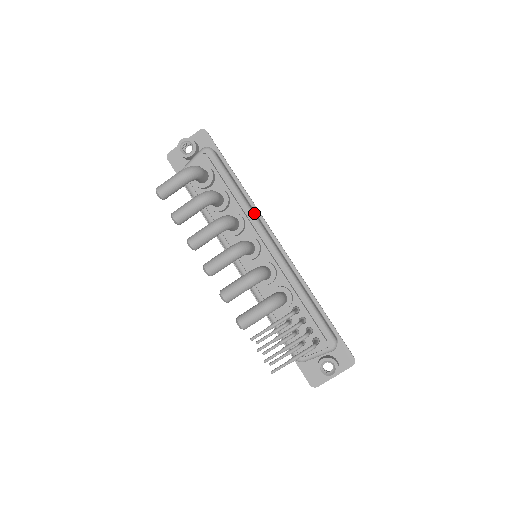
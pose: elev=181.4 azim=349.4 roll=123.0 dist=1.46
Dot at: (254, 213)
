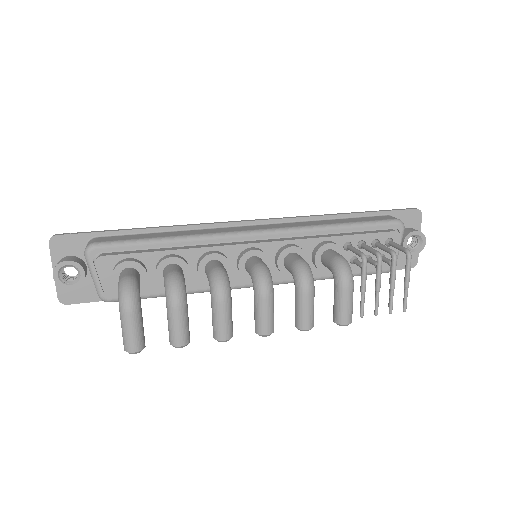
Dot at: (210, 234)
